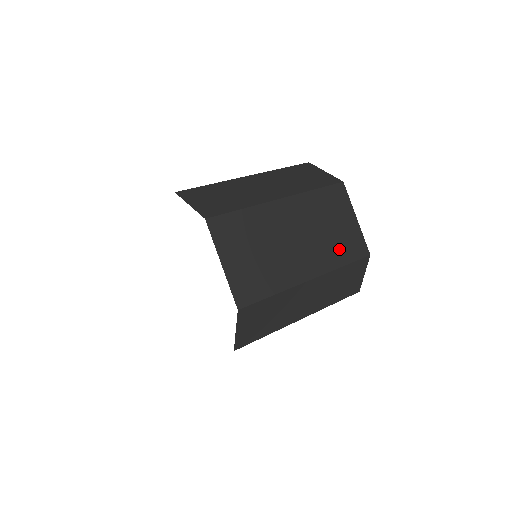
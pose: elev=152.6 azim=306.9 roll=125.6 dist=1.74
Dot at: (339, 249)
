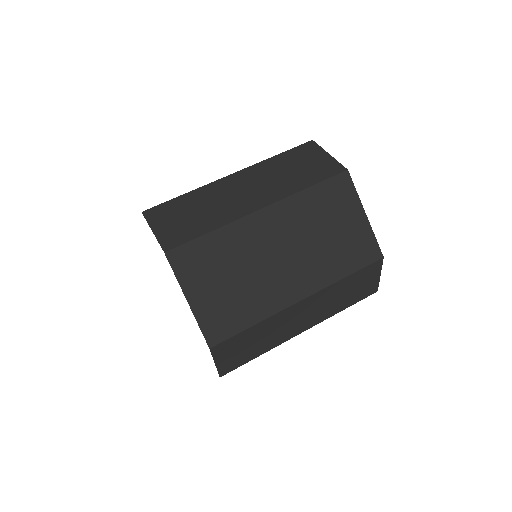
Dot at: (340, 257)
